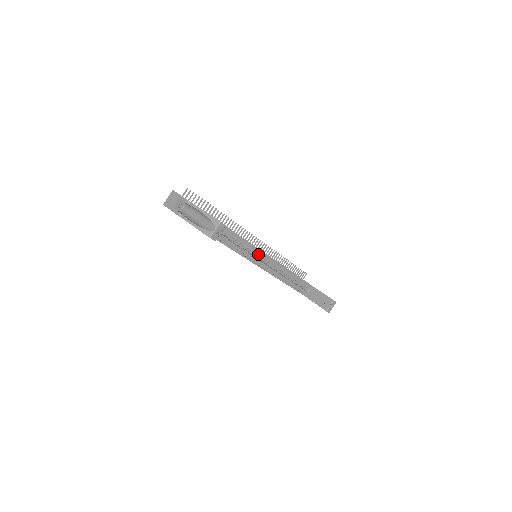
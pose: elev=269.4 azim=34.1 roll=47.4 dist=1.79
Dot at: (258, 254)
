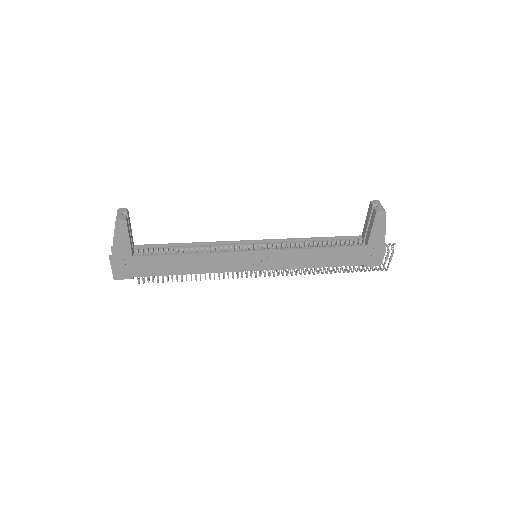
Dot at: (245, 246)
